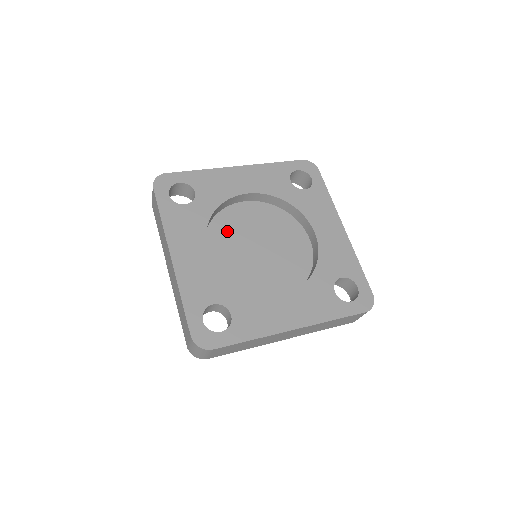
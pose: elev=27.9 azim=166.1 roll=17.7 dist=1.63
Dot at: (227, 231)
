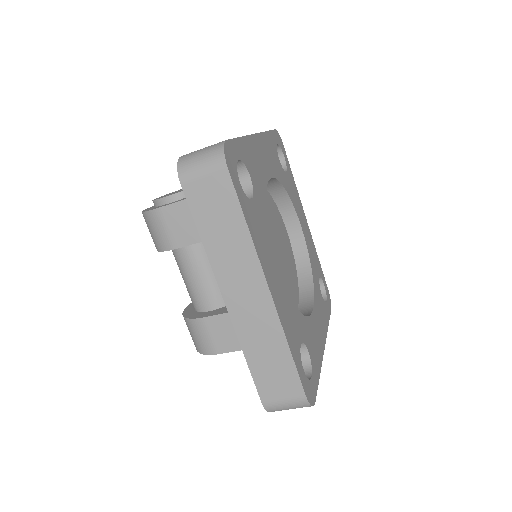
Dot at: occluded
